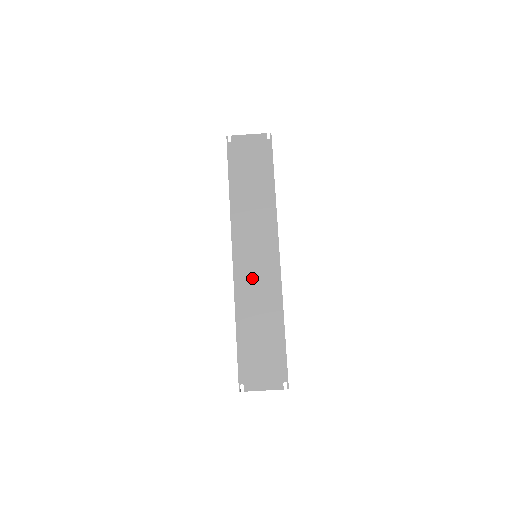
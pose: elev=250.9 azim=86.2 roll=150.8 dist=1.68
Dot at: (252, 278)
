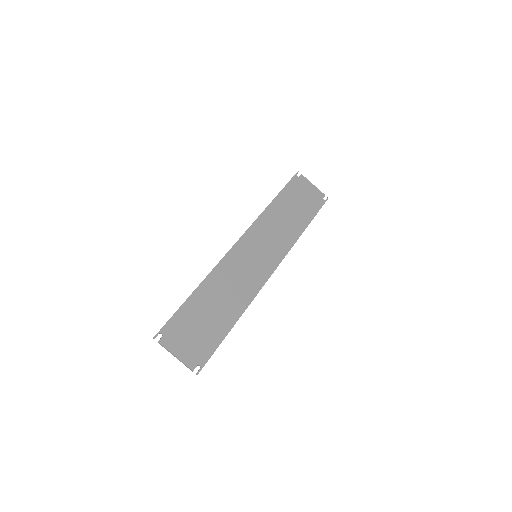
Dot at: (241, 267)
